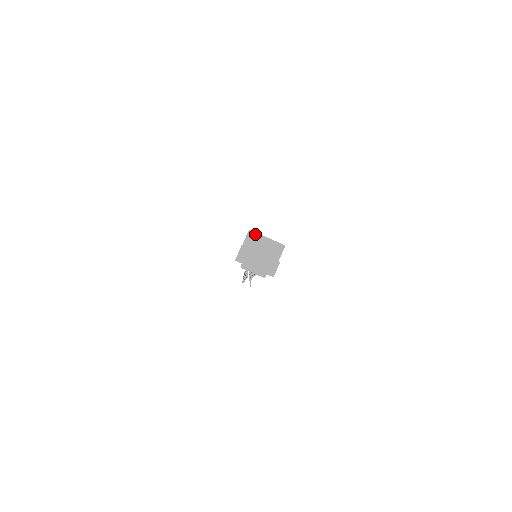
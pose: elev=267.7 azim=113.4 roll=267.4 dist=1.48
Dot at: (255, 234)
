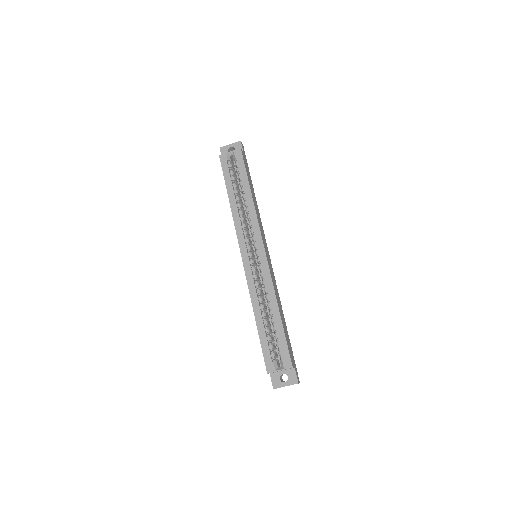
Dot at: occluded
